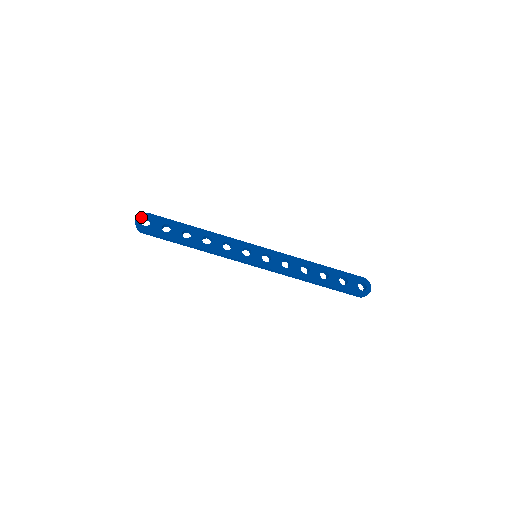
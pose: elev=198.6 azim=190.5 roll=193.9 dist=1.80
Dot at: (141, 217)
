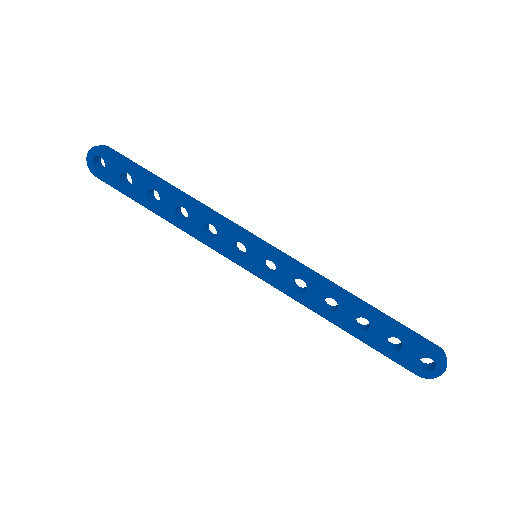
Dot at: (92, 154)
